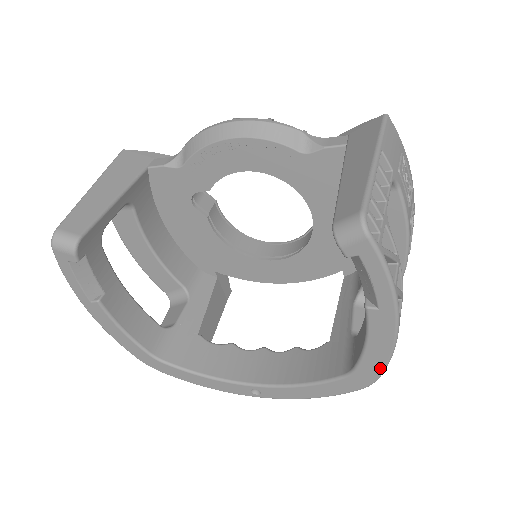
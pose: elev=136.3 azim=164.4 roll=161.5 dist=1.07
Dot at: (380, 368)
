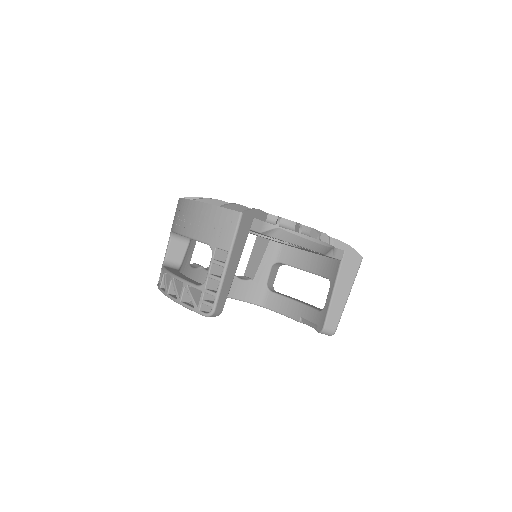
Dot at: occluded
